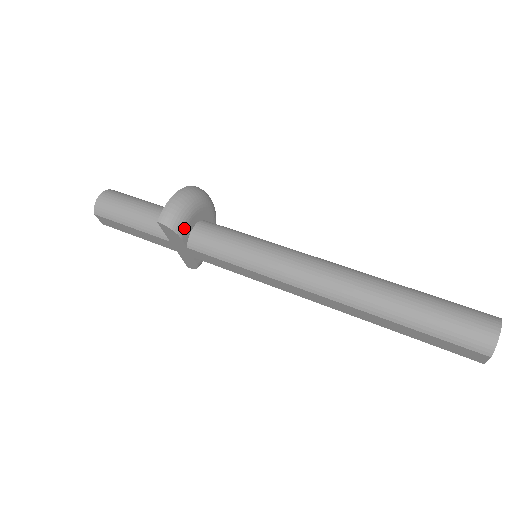
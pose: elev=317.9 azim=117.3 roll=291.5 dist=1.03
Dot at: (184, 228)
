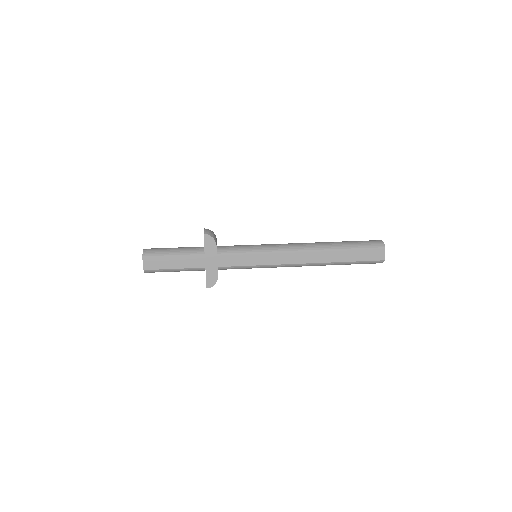
Dot at: (216, 241)
